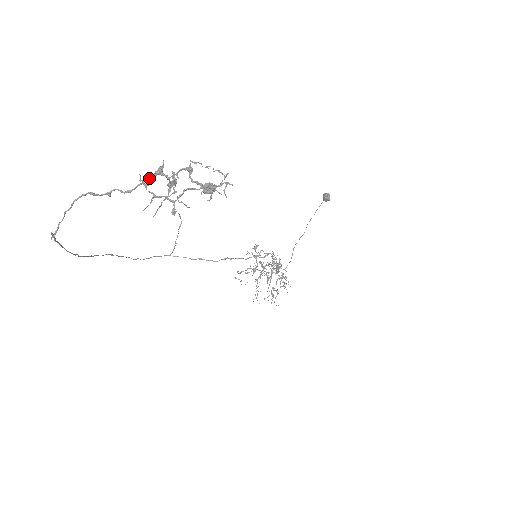
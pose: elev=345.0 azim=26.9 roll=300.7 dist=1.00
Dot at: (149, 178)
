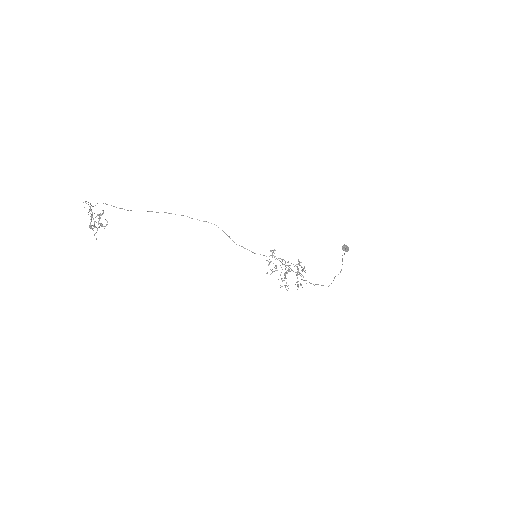
Dot at: (90, 209)
